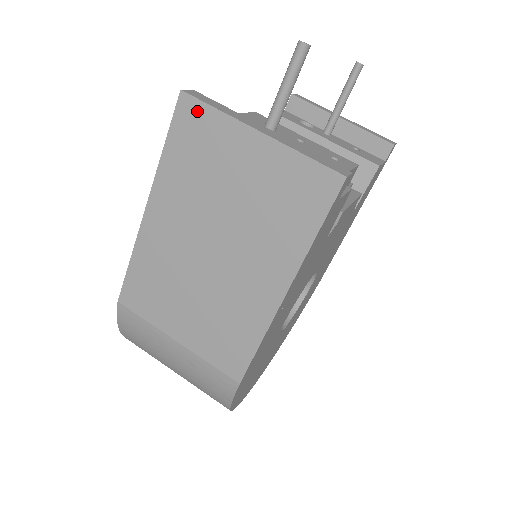
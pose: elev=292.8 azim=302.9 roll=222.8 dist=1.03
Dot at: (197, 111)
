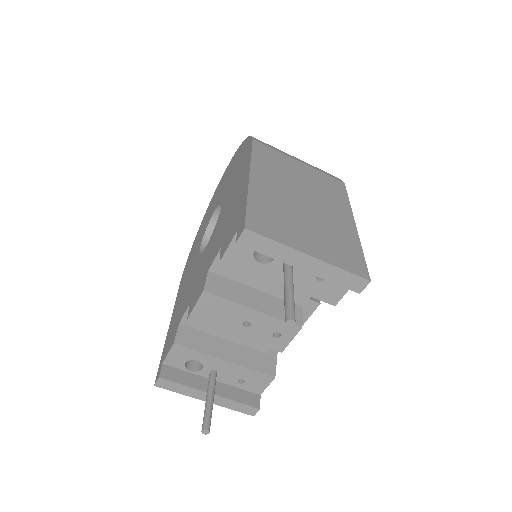
Dot at: occluded
